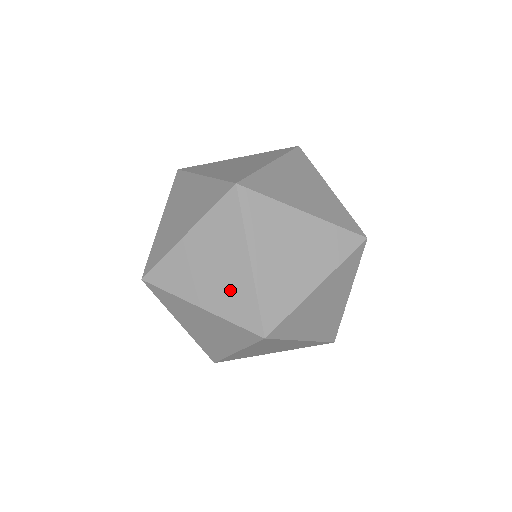
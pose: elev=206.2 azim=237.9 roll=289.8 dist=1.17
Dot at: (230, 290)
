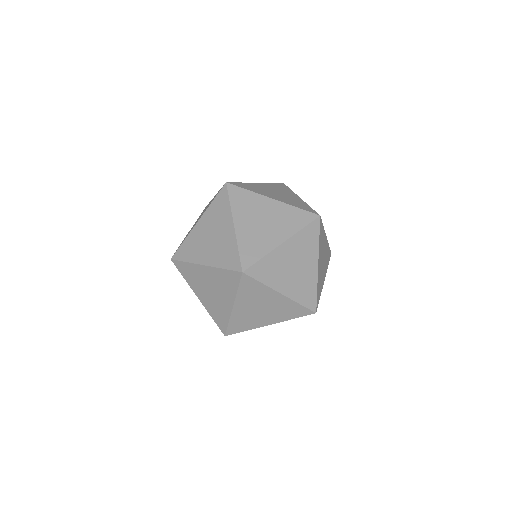
Dot at: occluded
